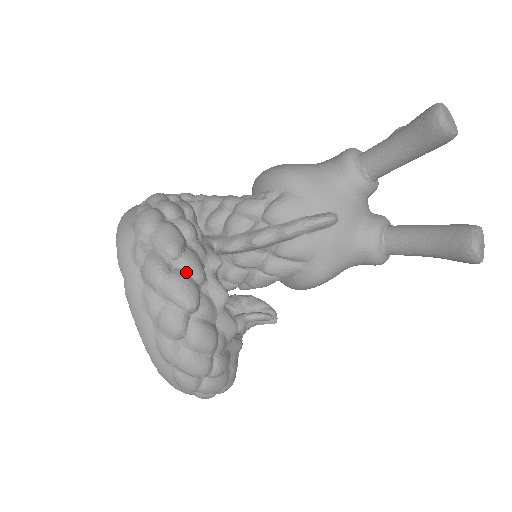
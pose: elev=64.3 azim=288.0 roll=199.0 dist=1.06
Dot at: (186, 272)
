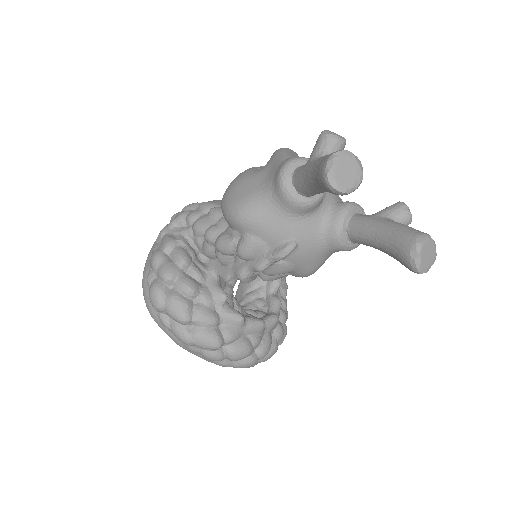
Dot at: (202, 327)
